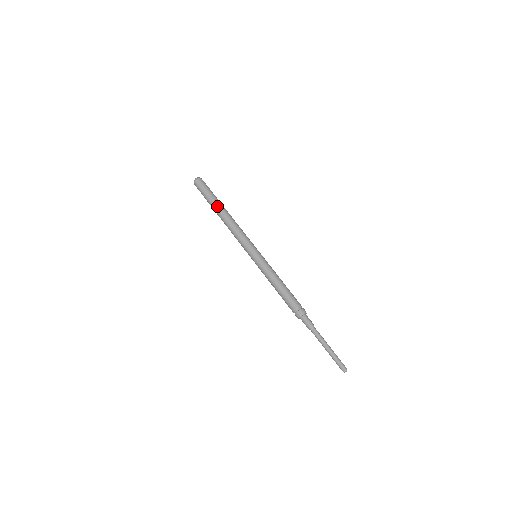
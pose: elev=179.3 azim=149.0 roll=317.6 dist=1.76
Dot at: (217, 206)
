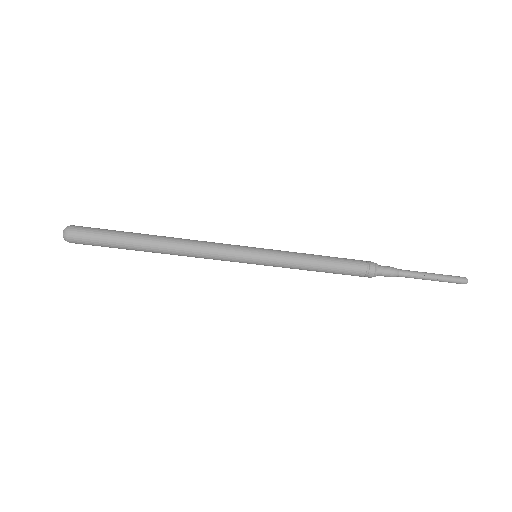
Dot at: (141, 242)
